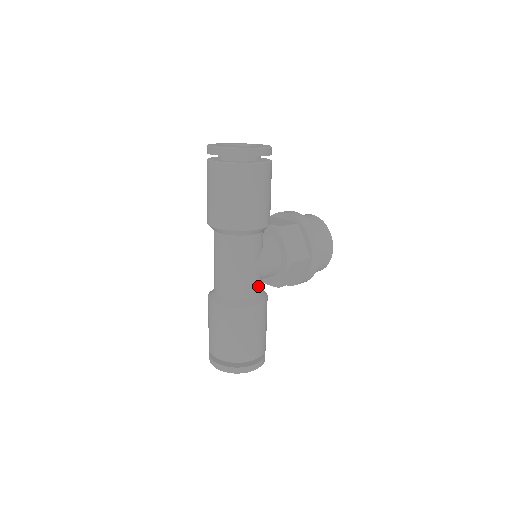
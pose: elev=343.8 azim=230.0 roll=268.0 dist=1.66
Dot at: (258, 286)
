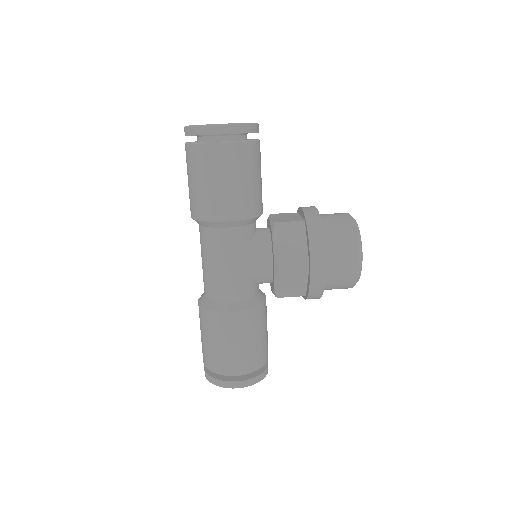
Dot at: (240, 290)
